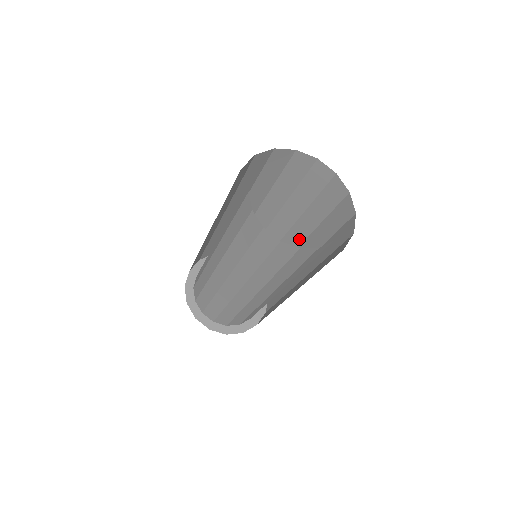
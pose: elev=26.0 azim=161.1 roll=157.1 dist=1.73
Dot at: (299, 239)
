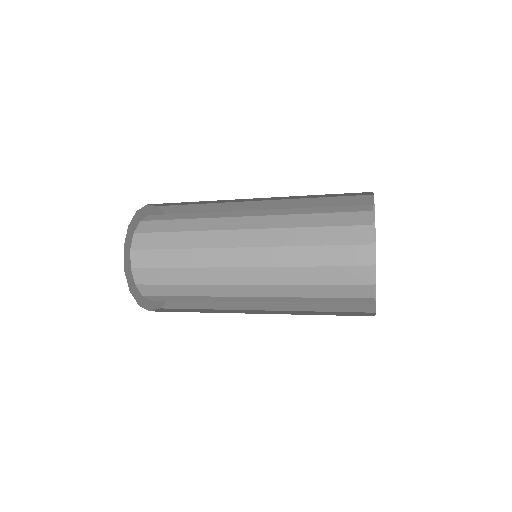
Dot at: occluded
